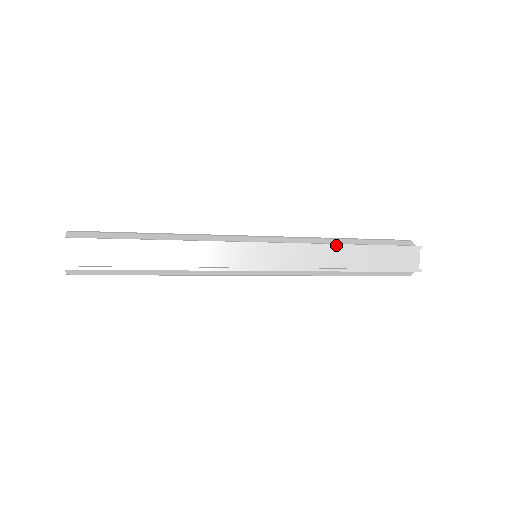
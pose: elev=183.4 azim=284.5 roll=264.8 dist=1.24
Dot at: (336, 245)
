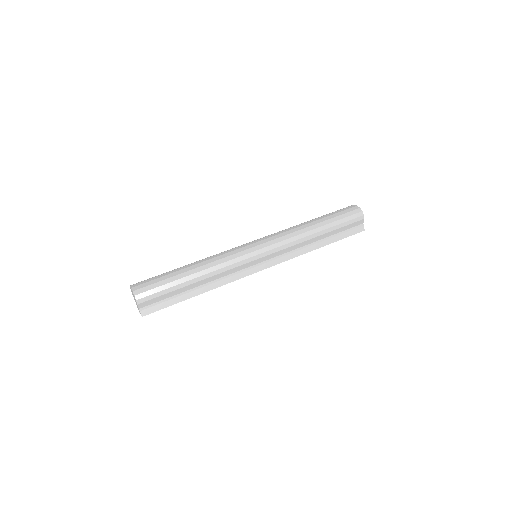
Dot at: occluded
